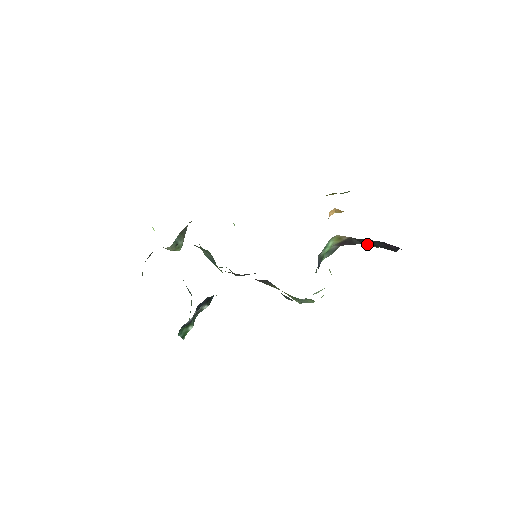
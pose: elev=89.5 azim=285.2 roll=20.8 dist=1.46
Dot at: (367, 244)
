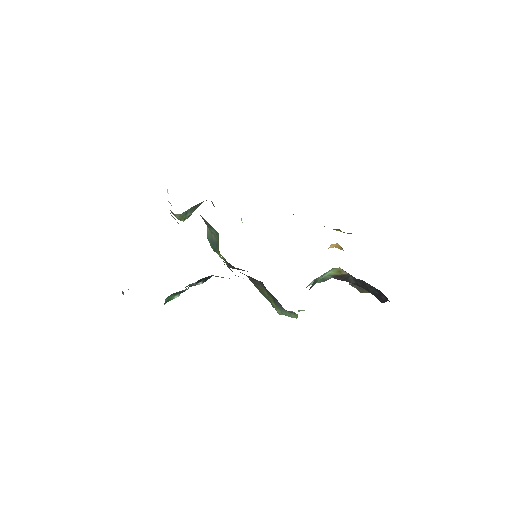
Dot at: (354, 286)
